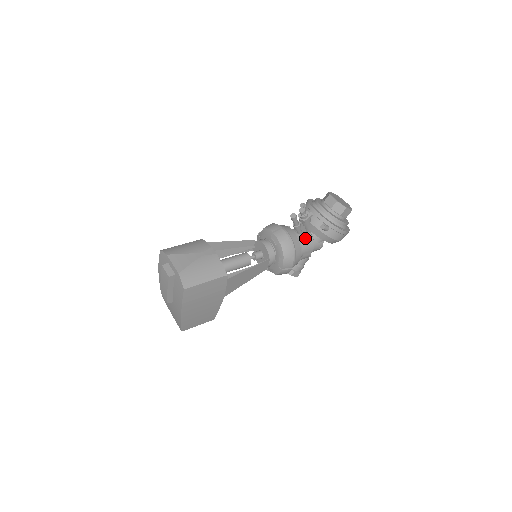
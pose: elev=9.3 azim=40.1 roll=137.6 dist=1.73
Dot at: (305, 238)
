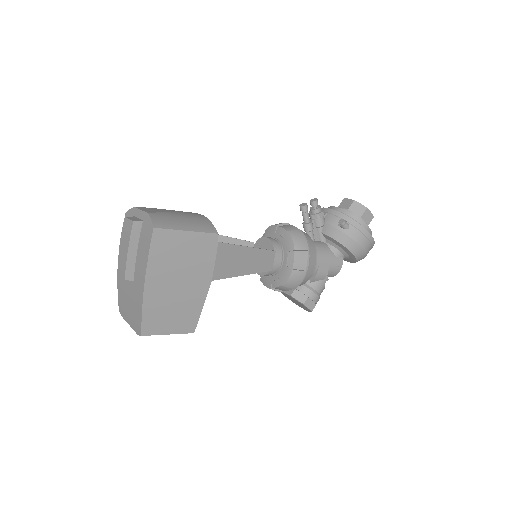
Dot at: (319, 245)
